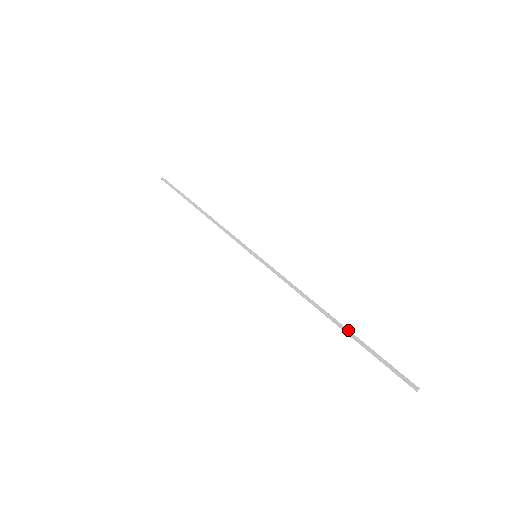
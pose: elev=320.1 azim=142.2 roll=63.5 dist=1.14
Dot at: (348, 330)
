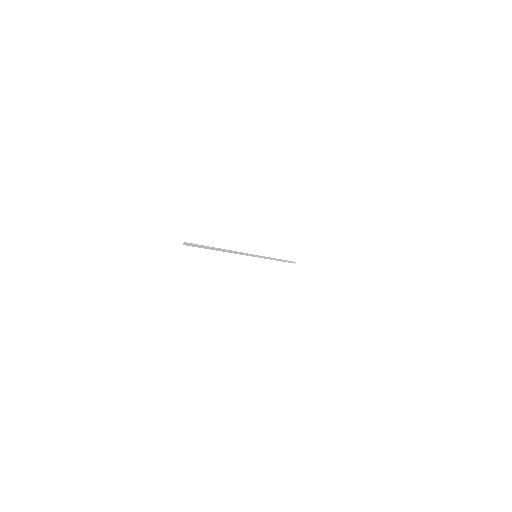
Dot at: (217, 248)
